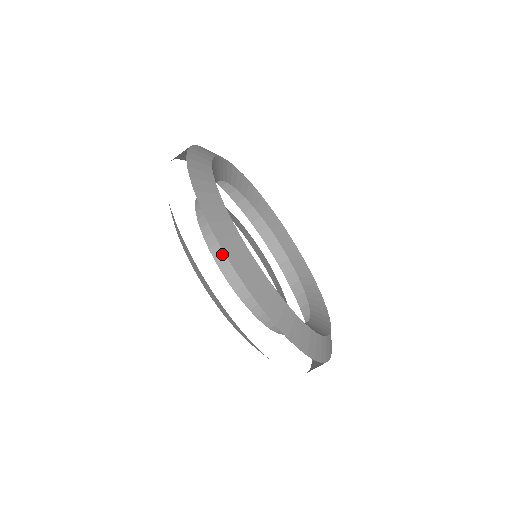
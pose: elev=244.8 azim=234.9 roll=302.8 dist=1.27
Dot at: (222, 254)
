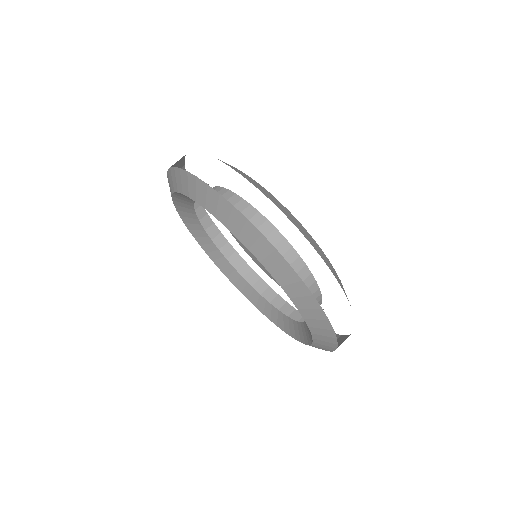
Dot at: occluded
